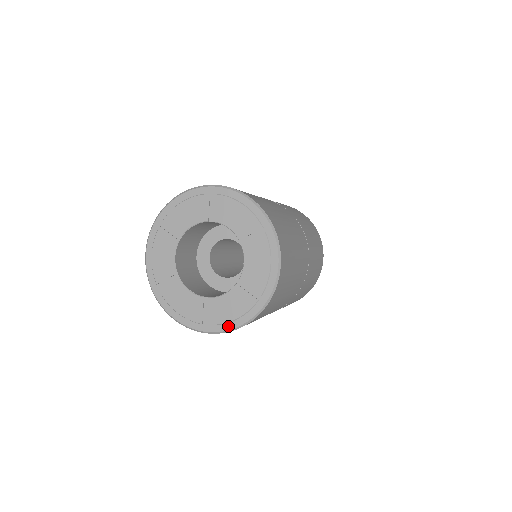
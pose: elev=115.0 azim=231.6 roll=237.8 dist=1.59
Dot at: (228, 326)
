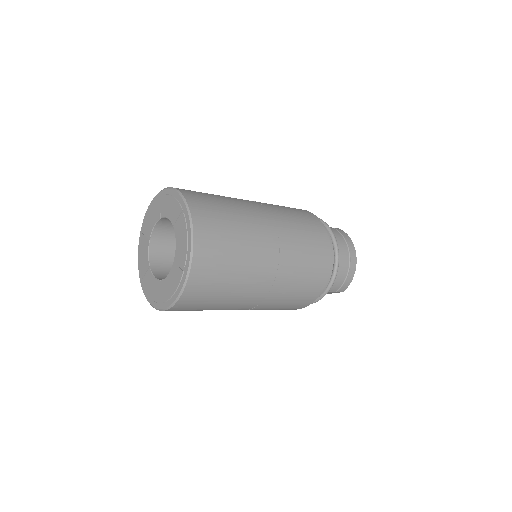
Dot at: (147, 296)
